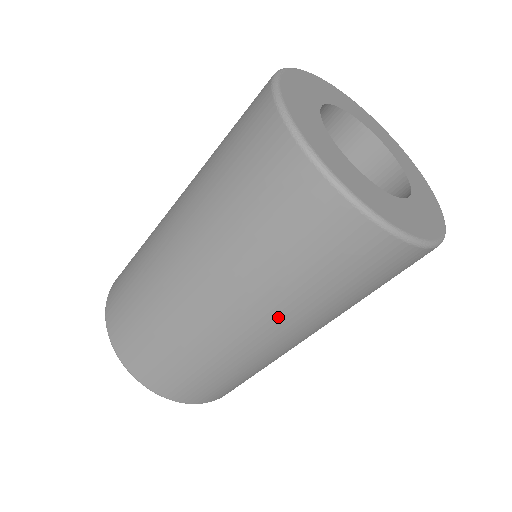
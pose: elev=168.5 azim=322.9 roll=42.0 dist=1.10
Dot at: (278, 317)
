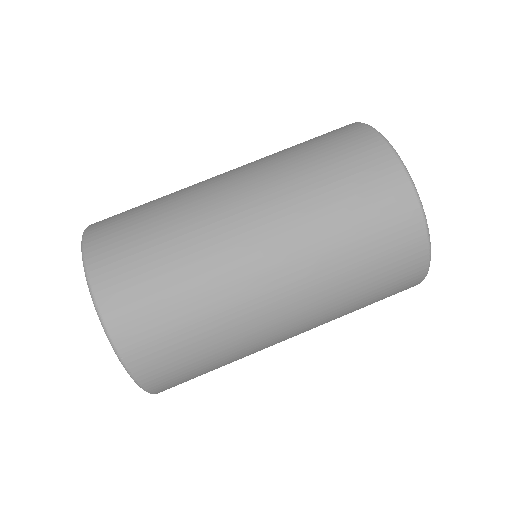
Dot at: occluded
